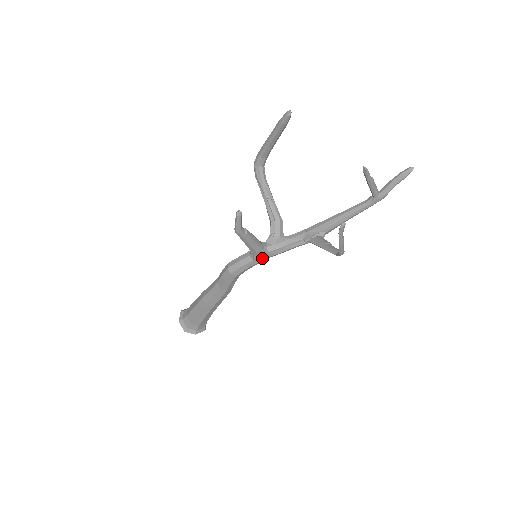
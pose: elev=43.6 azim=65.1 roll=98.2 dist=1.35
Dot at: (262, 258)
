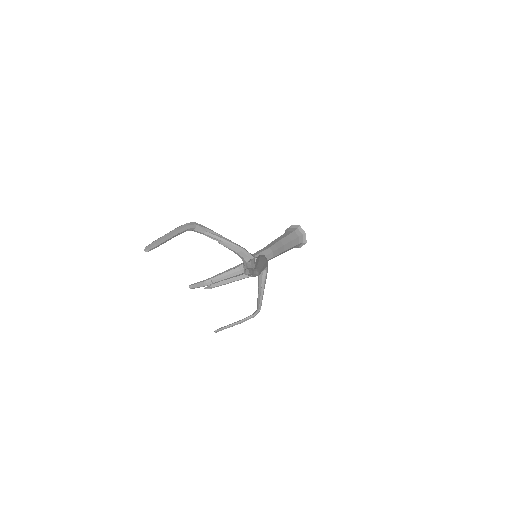
Dot at: occluded
